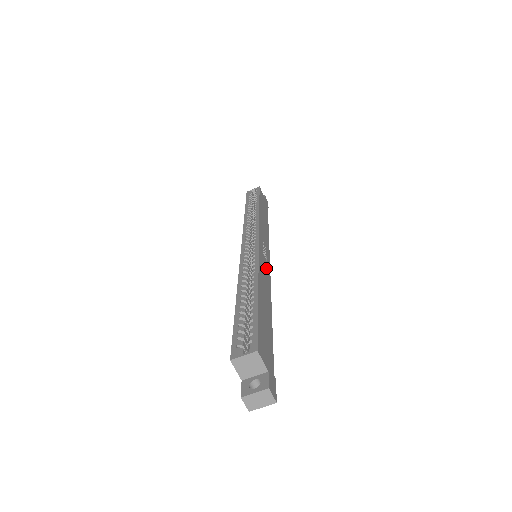
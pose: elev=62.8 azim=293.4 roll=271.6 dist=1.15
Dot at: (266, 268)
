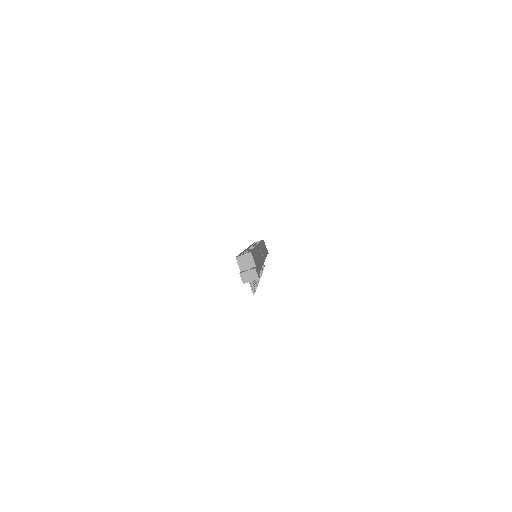
Dot at: (261, 256)
